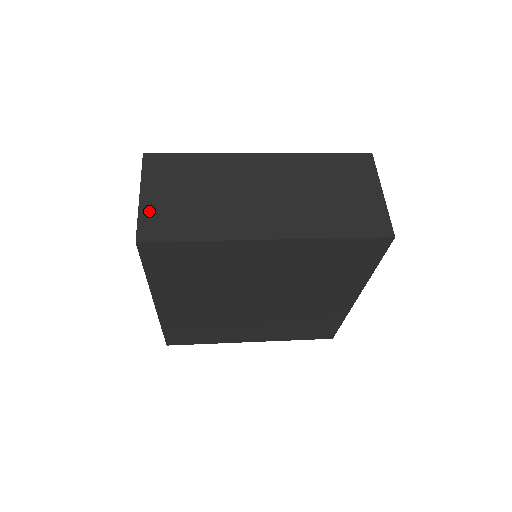
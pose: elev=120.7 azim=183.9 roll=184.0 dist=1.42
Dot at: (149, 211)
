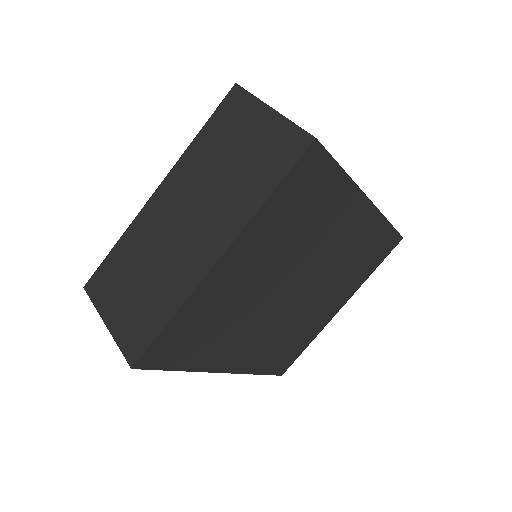
Dot at: (121, 332)
